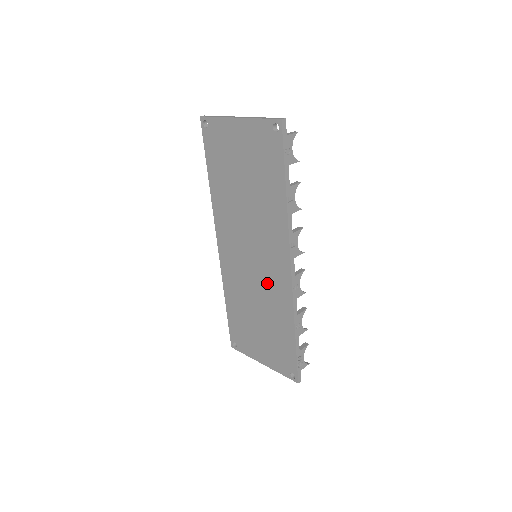
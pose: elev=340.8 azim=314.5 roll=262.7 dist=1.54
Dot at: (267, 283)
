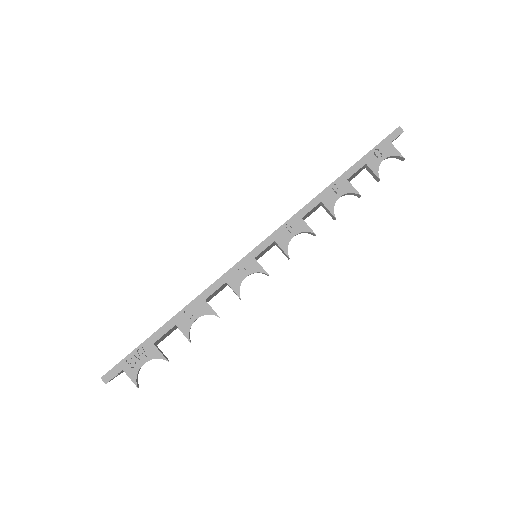
Dot at: occluded
